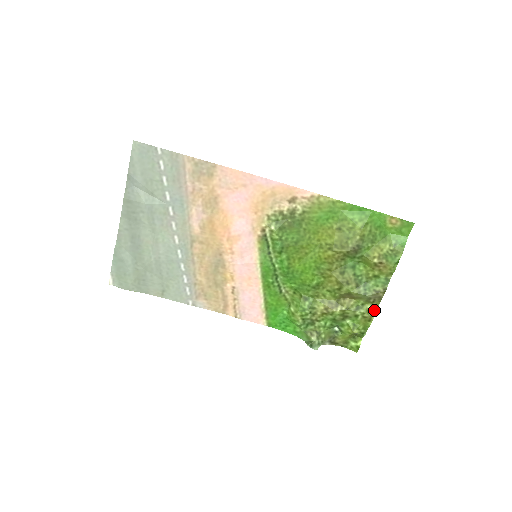
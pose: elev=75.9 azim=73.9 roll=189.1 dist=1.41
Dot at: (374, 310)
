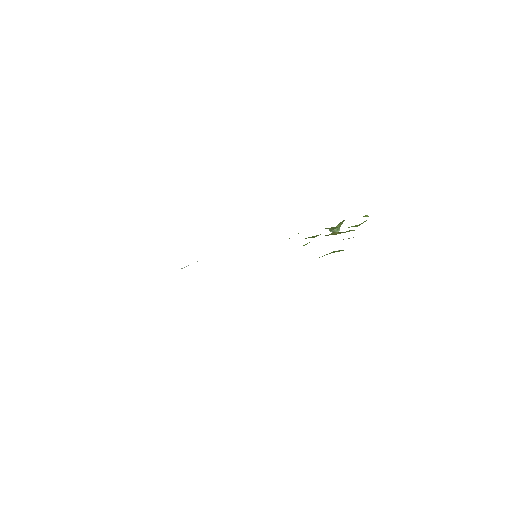
Dot at: occluded
